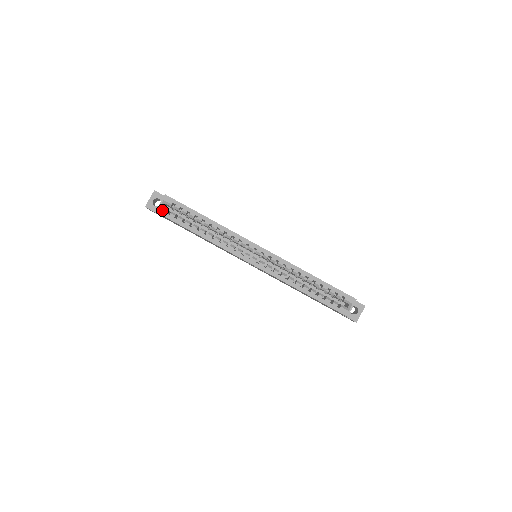
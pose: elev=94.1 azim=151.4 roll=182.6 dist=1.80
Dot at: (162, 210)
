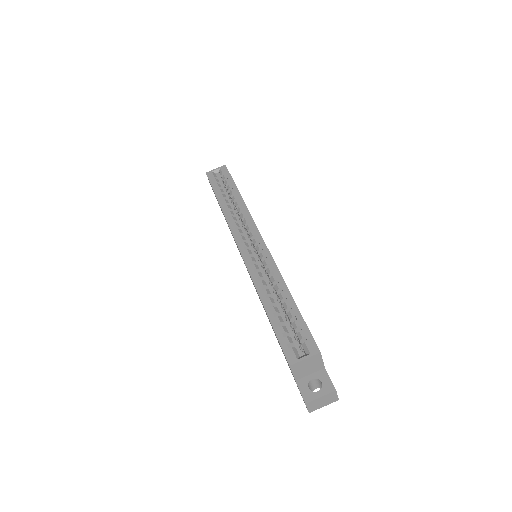
Dot at: (212, 174)
